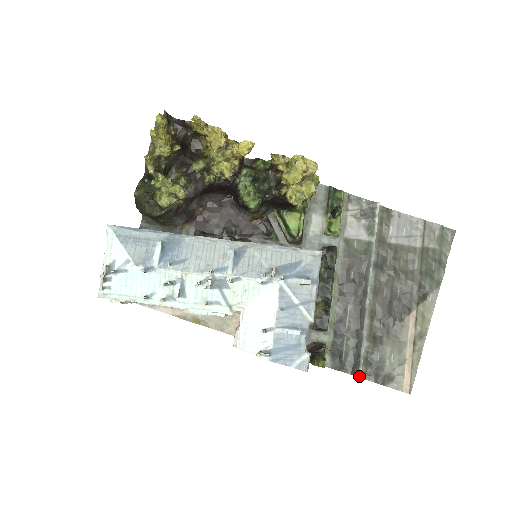
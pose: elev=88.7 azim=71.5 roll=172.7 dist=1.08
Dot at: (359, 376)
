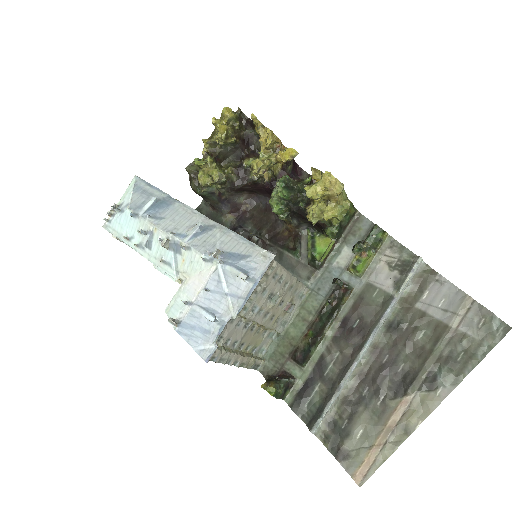
Dot at: (312, 431)
